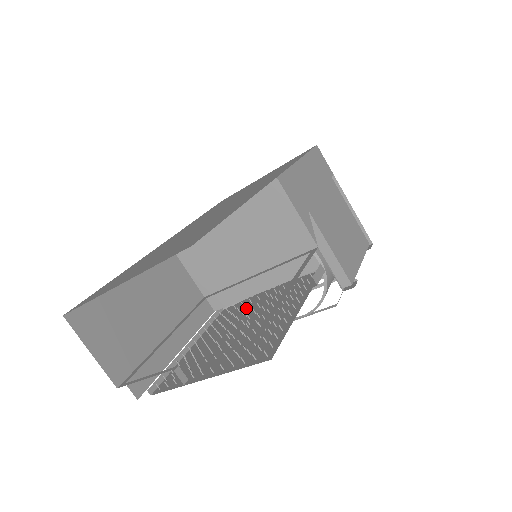
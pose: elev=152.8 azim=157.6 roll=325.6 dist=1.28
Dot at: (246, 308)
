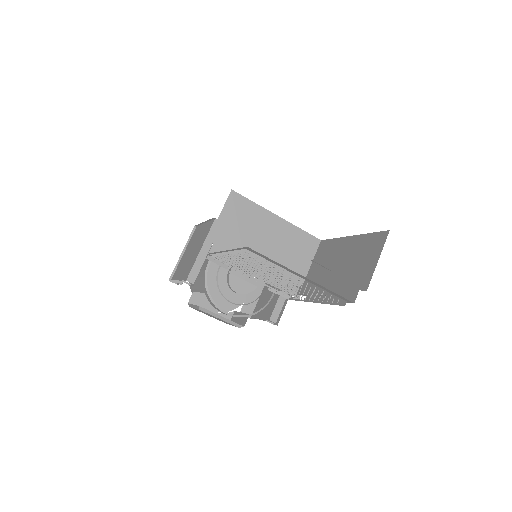
Dot at: occluded
